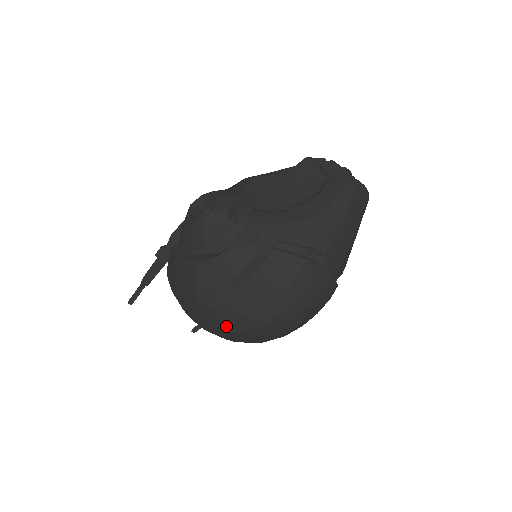
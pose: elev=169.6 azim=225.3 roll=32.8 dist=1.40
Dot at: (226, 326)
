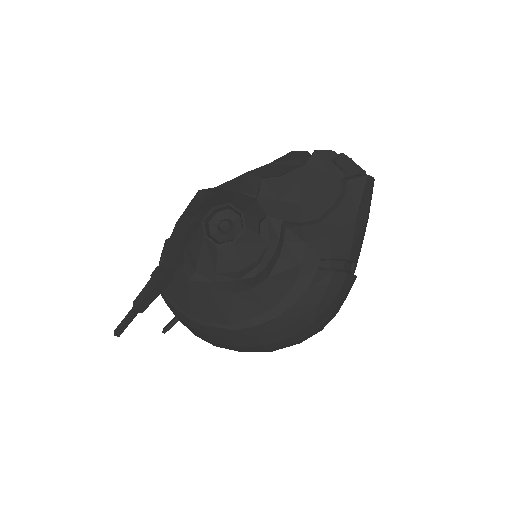
Dot at: (260, 348)
